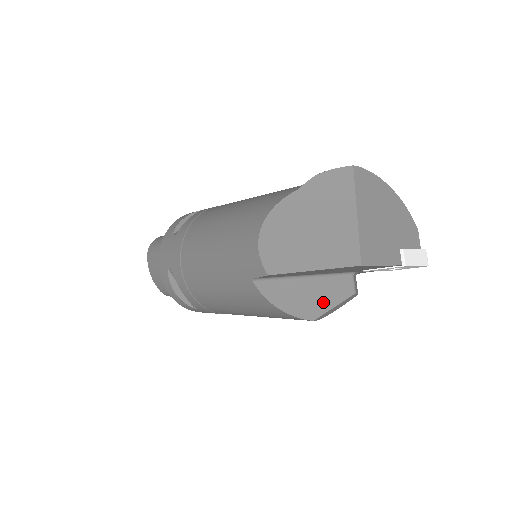
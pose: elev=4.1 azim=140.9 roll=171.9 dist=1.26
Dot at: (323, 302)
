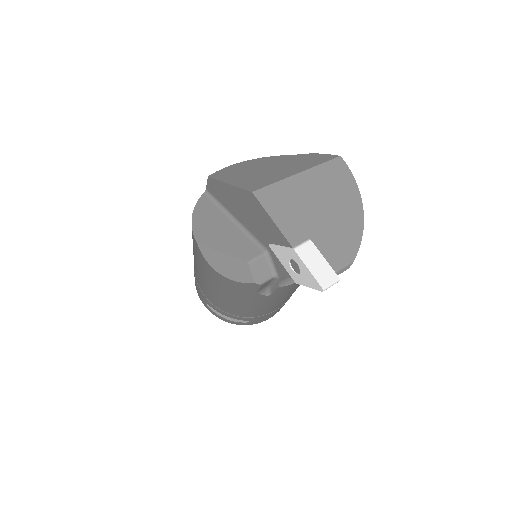
Dot at: (220, 242)
